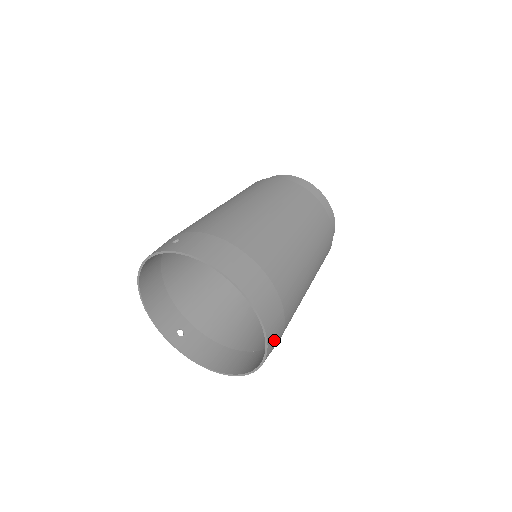
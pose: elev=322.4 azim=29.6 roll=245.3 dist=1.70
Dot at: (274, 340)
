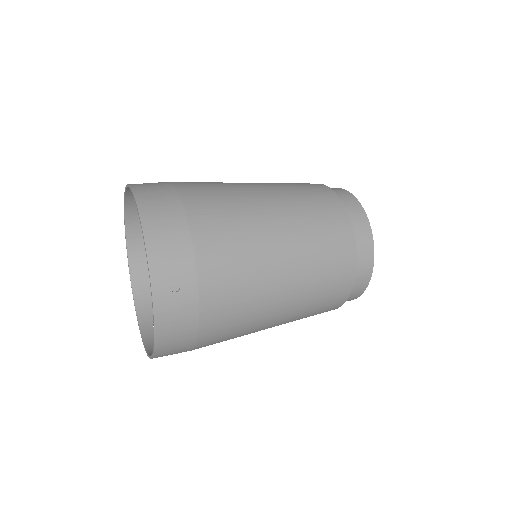
Dot at: (170, 283)
